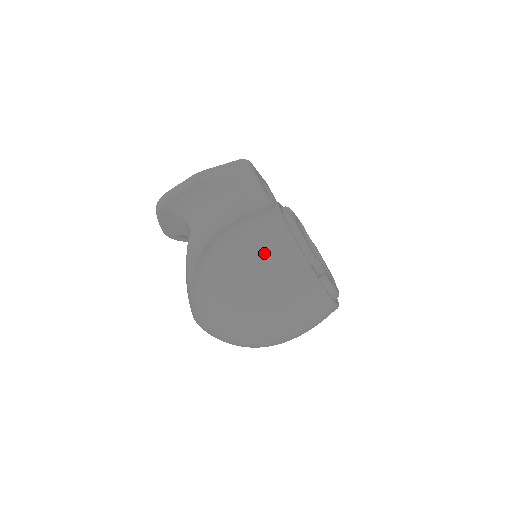
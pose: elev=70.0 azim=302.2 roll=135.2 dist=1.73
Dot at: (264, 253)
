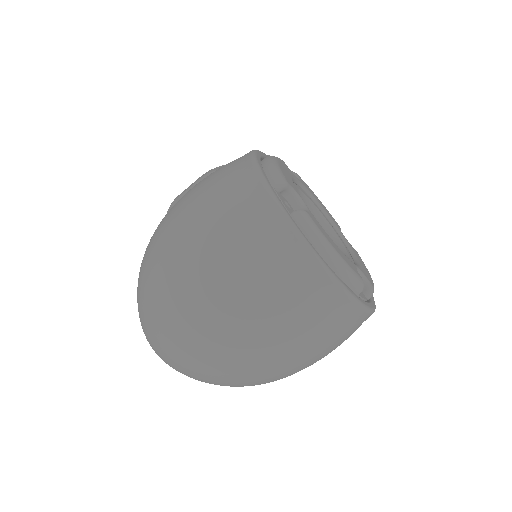
Dot at: (209, 180)
